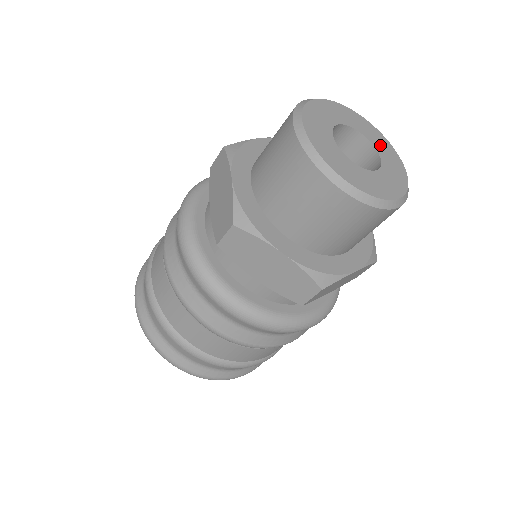
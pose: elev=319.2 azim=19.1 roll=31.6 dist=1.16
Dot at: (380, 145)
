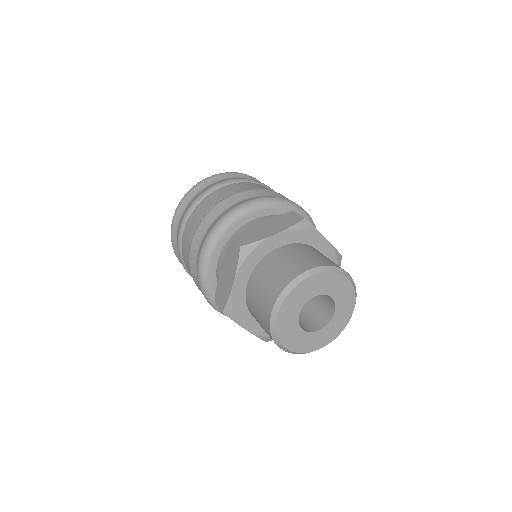
Dot at: (343, 302)
